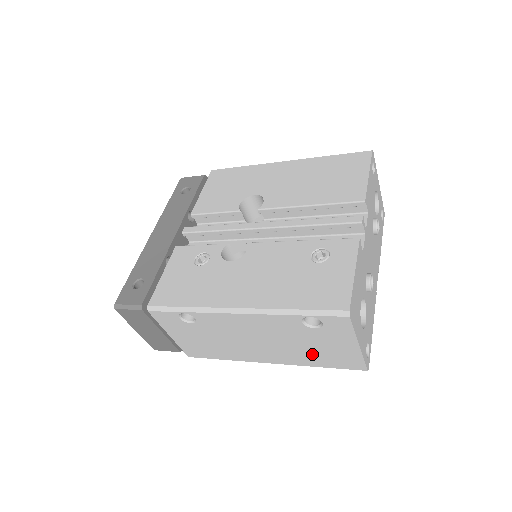
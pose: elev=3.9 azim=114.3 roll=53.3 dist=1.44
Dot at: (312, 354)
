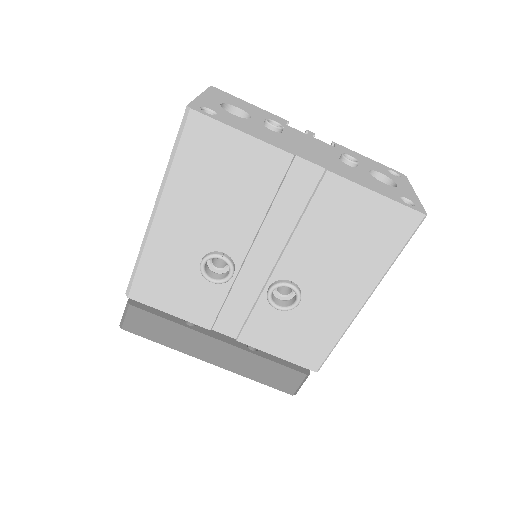
Dot at: occluded
